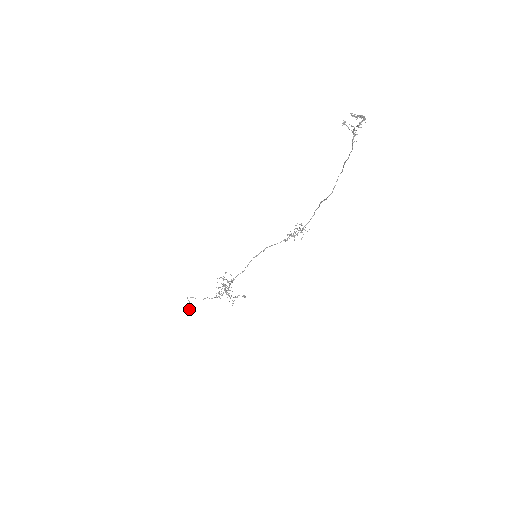
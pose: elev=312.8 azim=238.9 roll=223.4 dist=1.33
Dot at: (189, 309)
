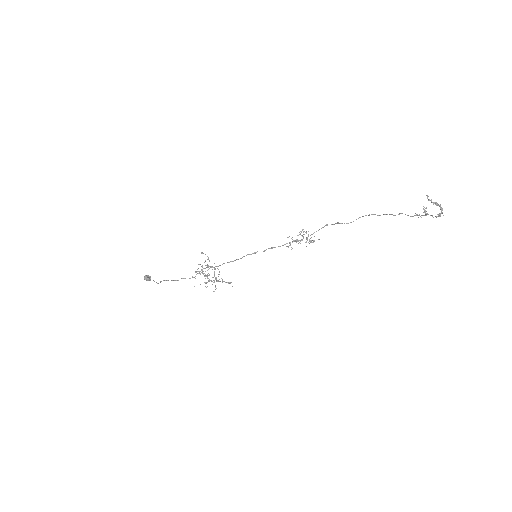
Dot at: (145, 278)
